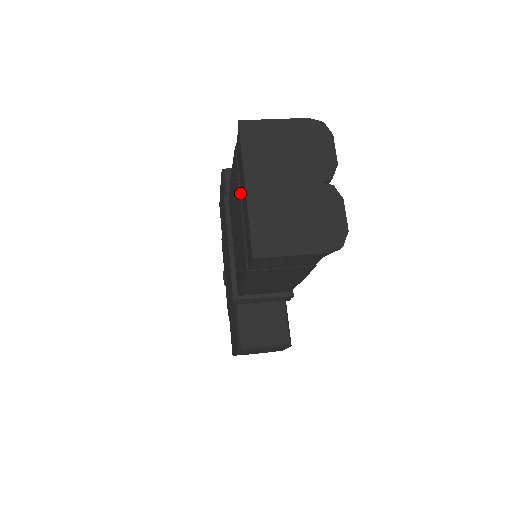
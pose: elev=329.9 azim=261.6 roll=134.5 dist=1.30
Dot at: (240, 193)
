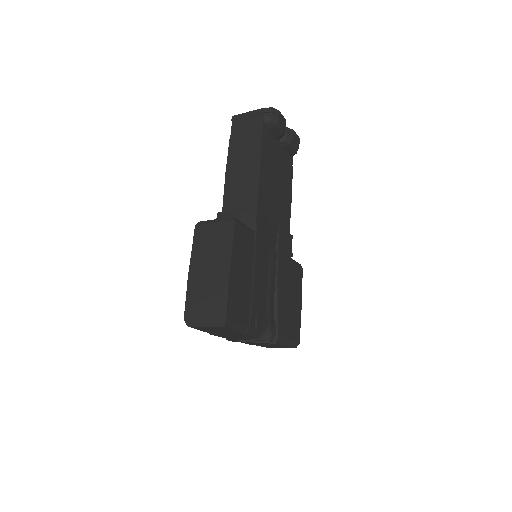
Dot at: occluded
